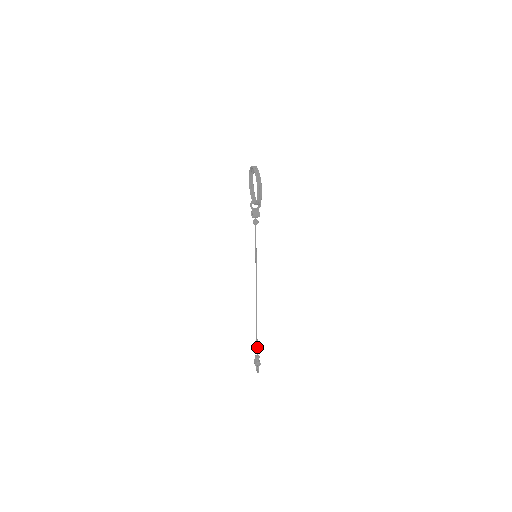
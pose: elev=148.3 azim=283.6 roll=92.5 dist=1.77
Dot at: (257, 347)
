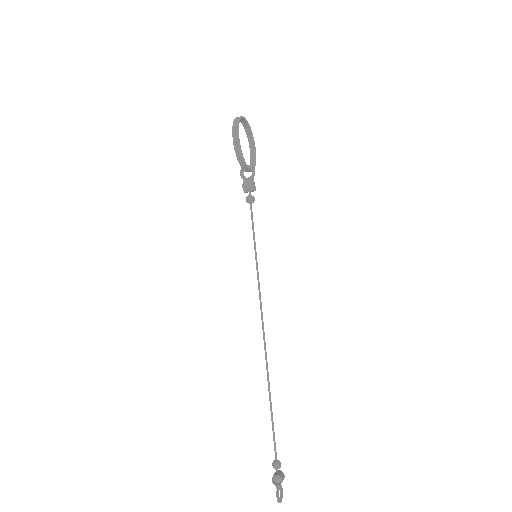
Dot at: (274, 441)
